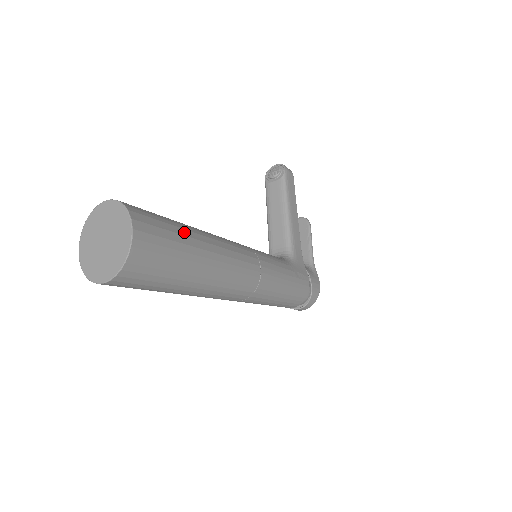
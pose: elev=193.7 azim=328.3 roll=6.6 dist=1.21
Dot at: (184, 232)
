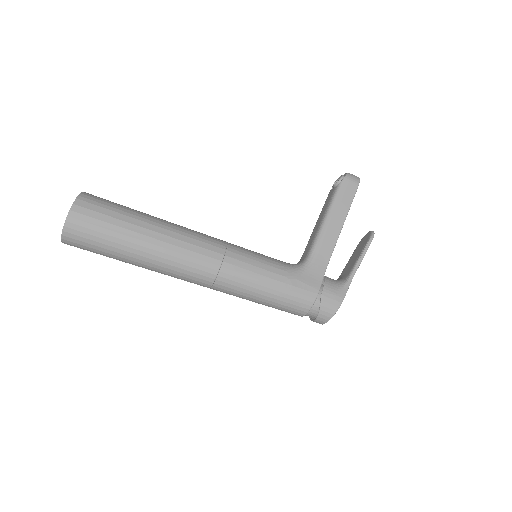
Dot at: (128, 219)
